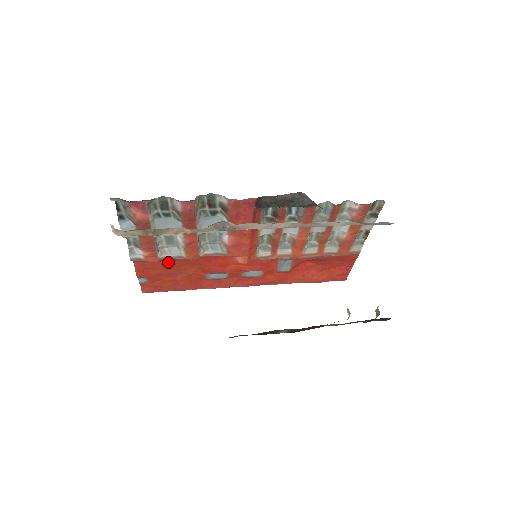
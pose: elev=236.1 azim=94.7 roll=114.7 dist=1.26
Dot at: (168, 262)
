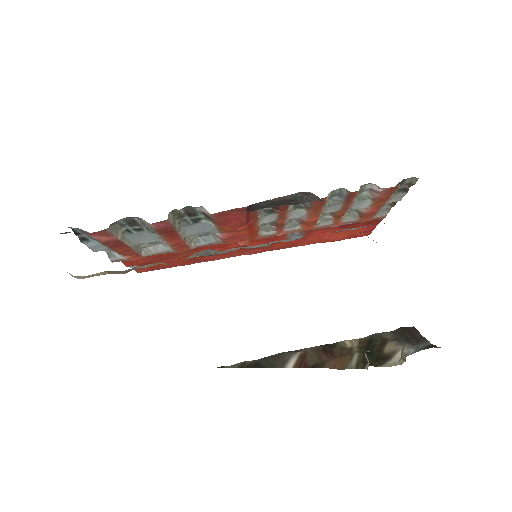
Dot at: occluded
